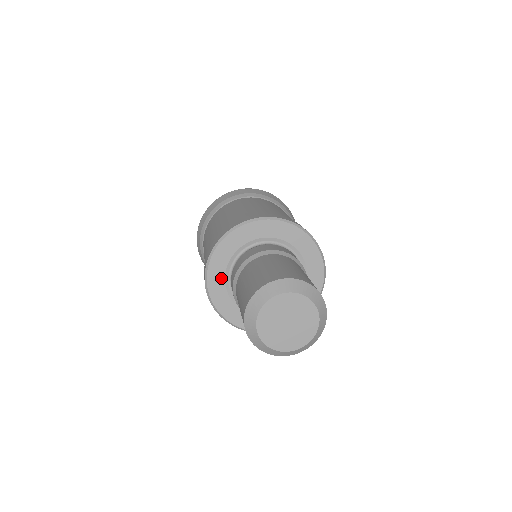
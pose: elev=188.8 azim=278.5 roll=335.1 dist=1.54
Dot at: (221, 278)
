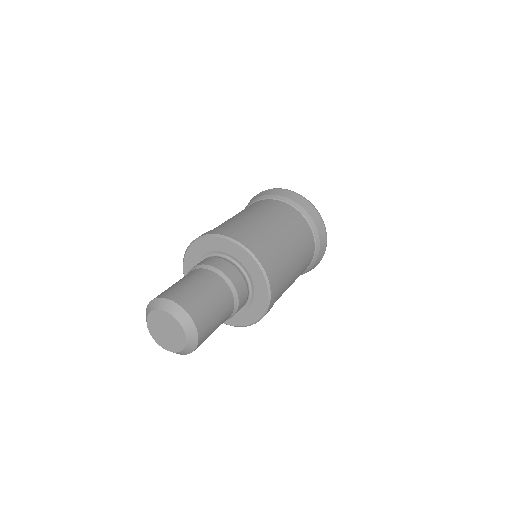
Dot at: occluded
